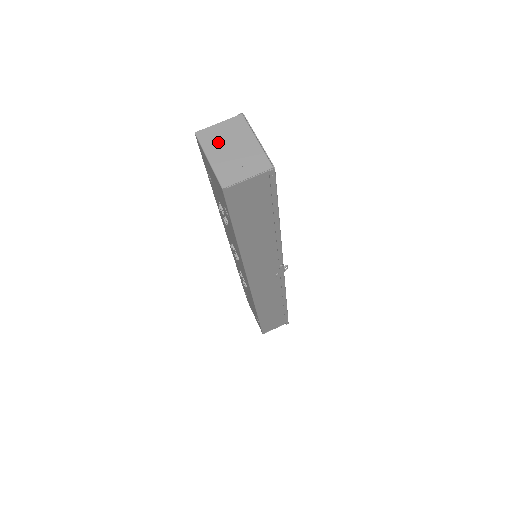
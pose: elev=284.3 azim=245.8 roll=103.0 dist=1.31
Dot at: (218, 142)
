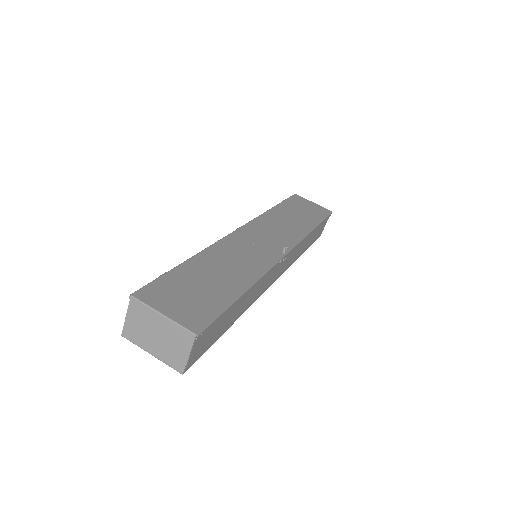
Dot at: (142, 335)
